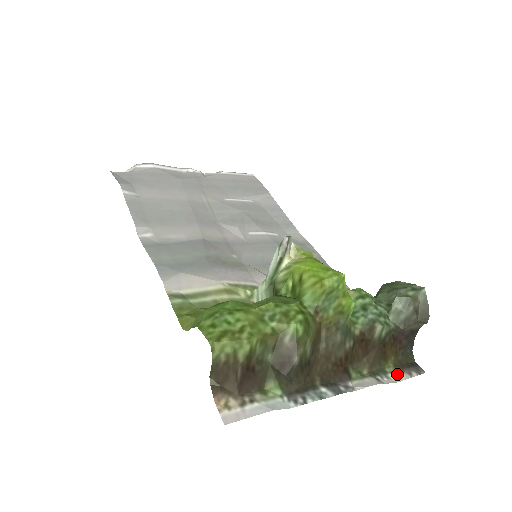
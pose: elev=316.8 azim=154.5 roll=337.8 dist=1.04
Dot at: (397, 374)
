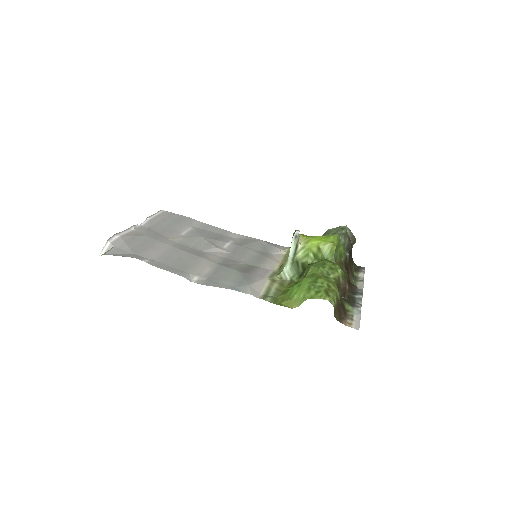
Dot at: (360, 275)
